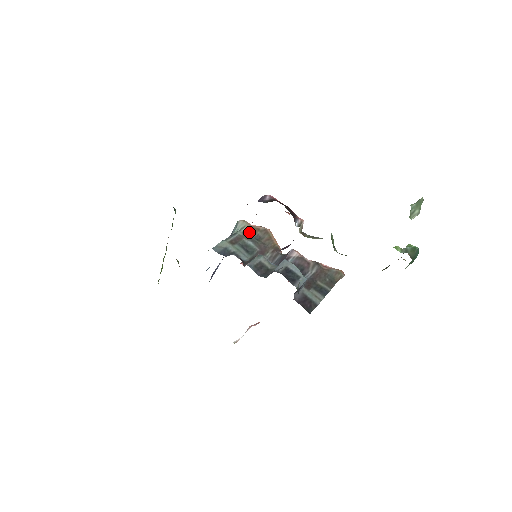
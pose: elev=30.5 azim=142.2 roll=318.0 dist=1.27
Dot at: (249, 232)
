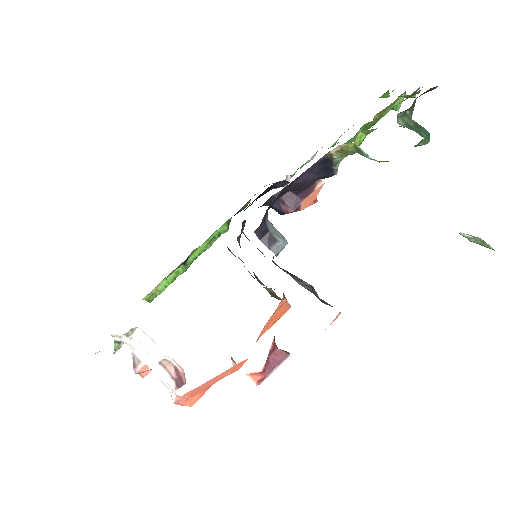
Dot at: (269, 291)
